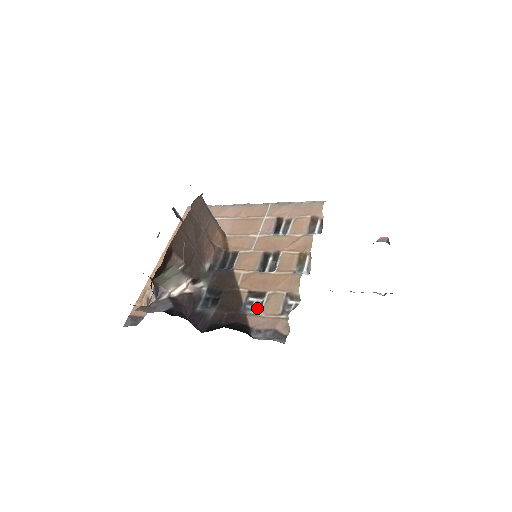
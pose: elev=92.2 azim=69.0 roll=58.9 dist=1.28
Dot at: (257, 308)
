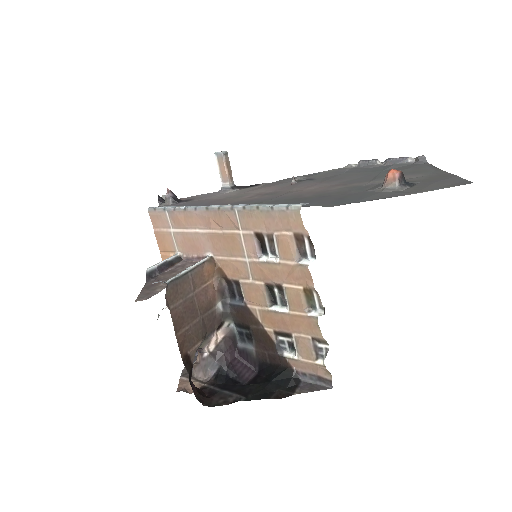
Dot at: (291, 347)
